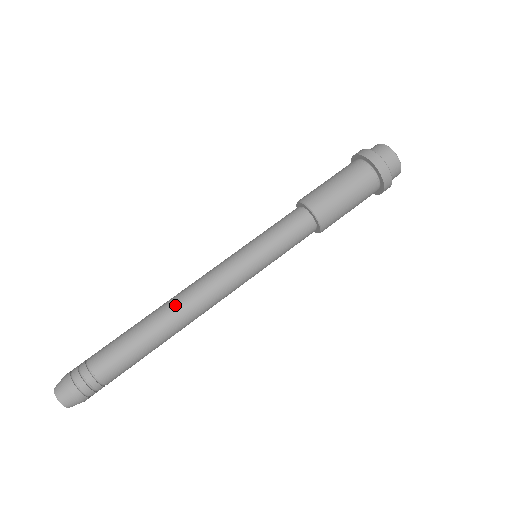
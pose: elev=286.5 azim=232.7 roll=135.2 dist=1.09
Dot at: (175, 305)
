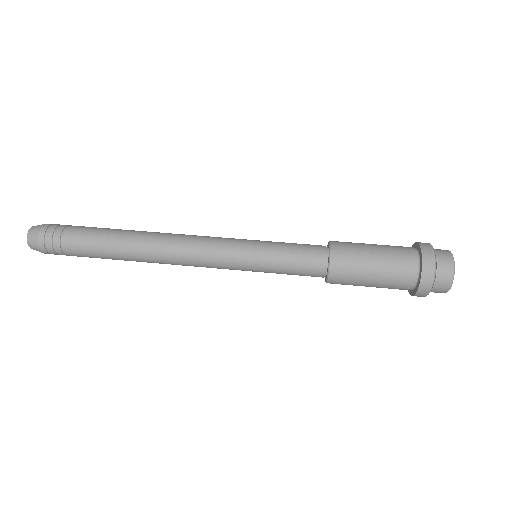
Dot at: (164, 233)
